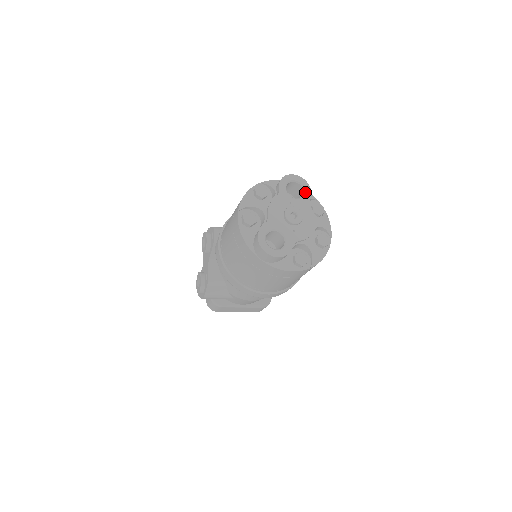
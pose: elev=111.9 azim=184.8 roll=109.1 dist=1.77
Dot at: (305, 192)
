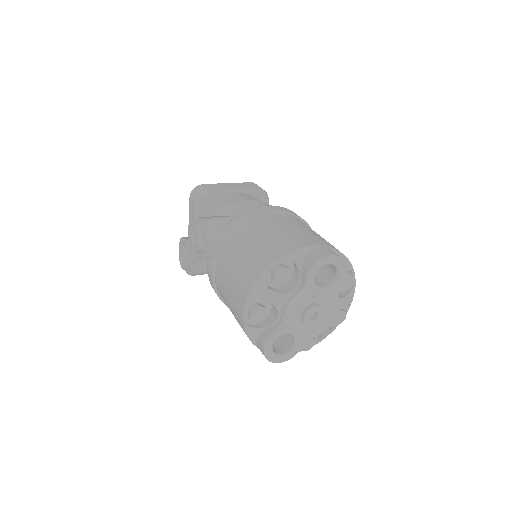
Dot at: (338, 277)
